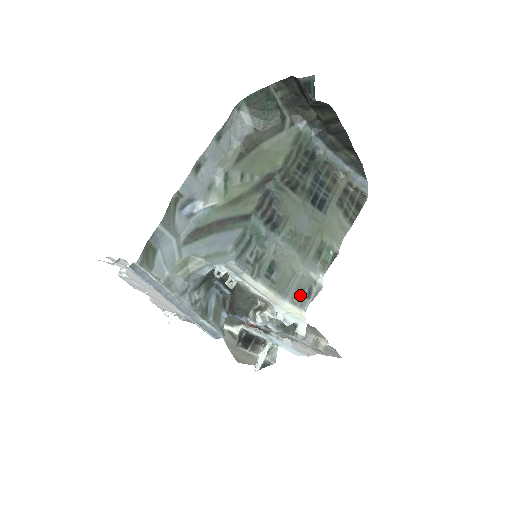
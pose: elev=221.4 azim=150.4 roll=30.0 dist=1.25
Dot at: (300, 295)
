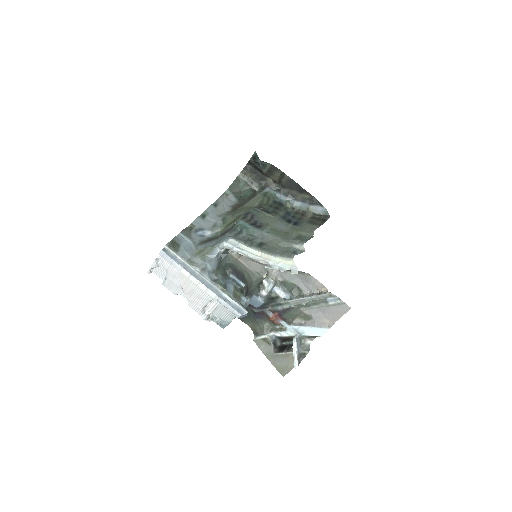
Dot at: (287, 253)
